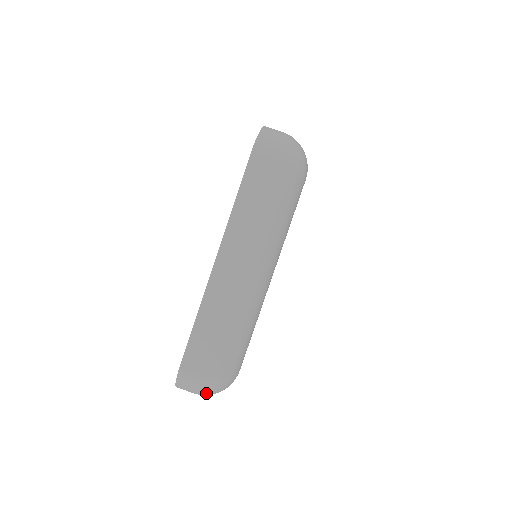
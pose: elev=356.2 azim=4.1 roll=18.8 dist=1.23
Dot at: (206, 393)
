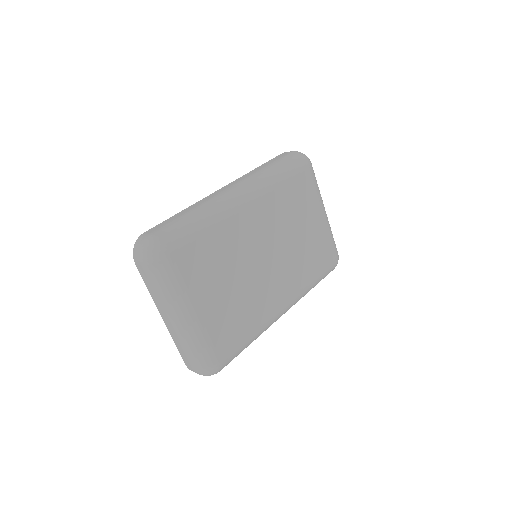
Dot at: occluded
